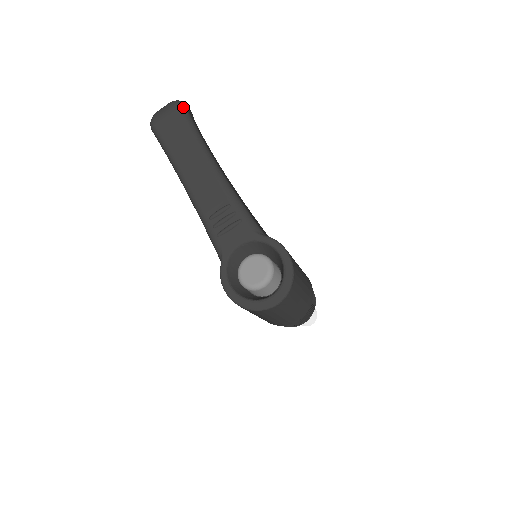
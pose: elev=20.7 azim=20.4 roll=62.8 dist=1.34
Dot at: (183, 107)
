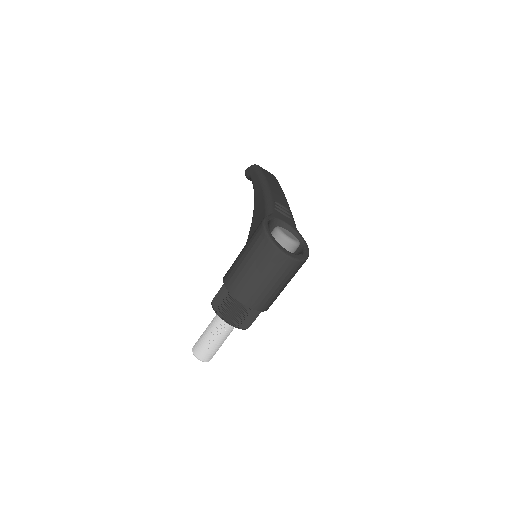
Dot at: occluded
